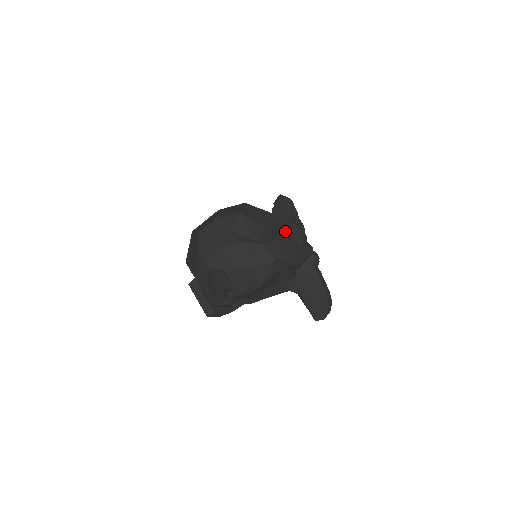
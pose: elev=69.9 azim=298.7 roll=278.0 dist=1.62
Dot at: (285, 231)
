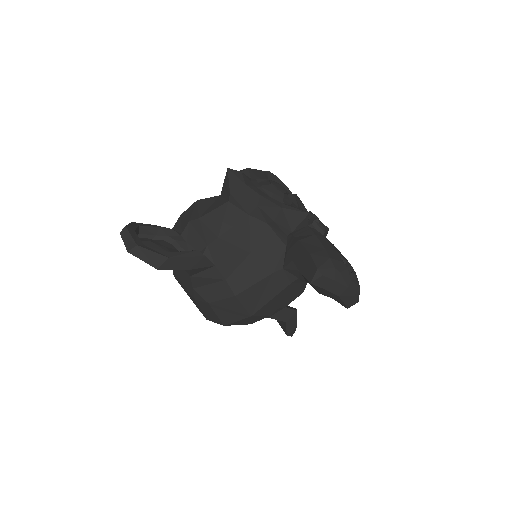
Dot at: (240, 172)
